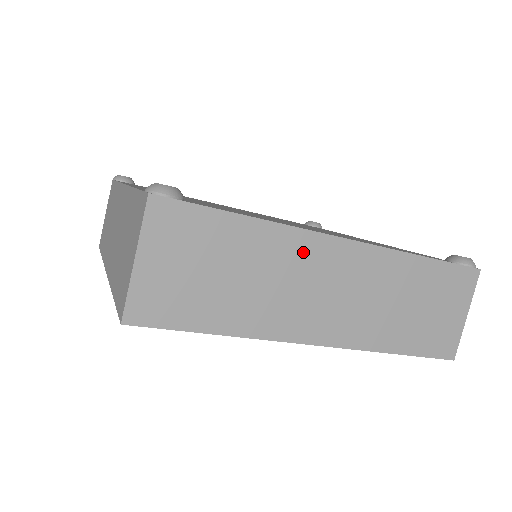
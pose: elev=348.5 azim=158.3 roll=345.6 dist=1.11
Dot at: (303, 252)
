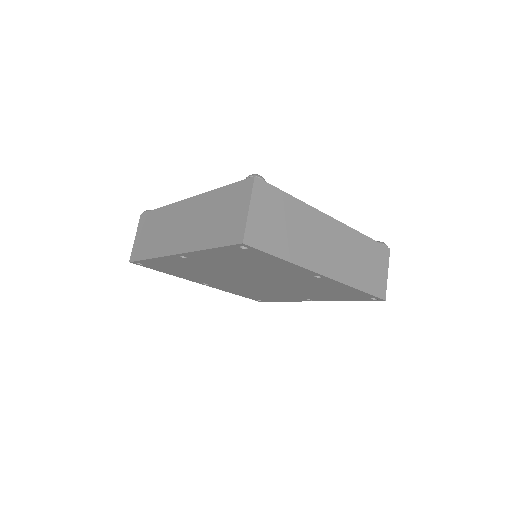
Dot at: (316, 221)
